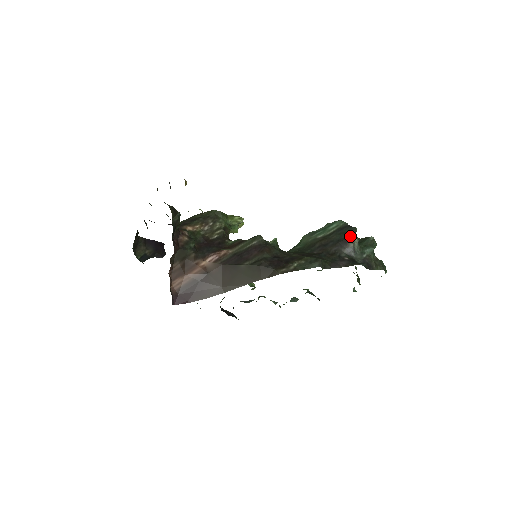
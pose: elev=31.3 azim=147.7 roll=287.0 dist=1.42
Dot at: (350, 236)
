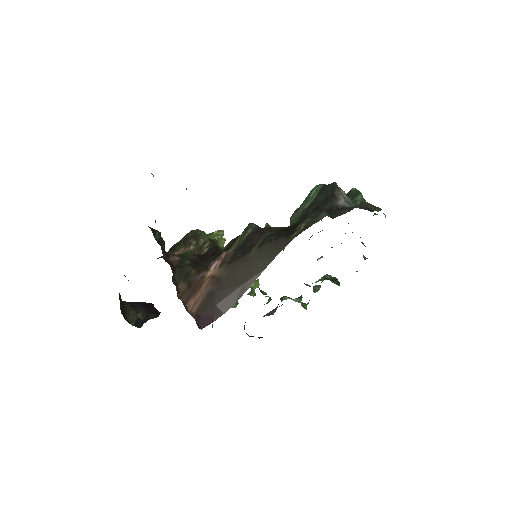
Dot at: (335, 190)
